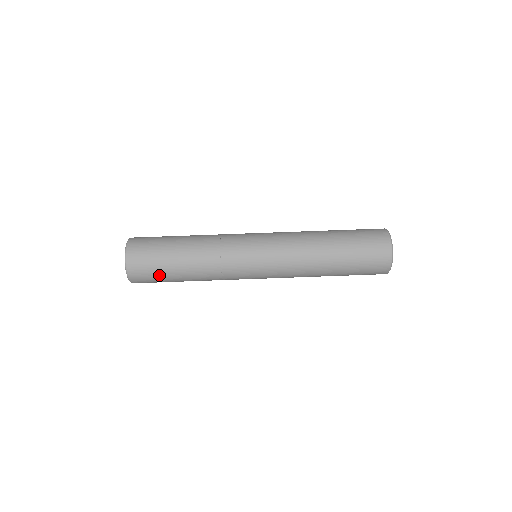
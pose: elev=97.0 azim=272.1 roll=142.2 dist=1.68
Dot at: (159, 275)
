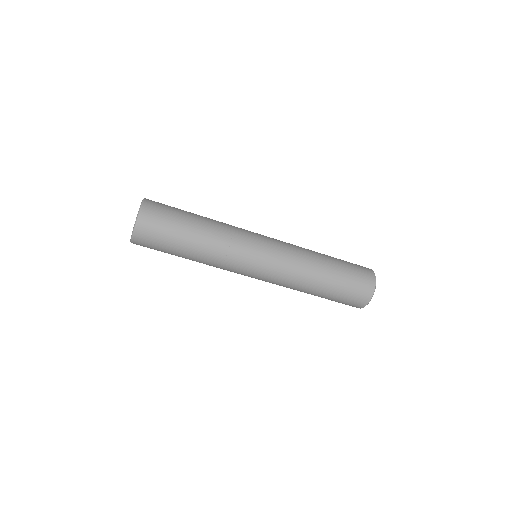
Dot at: occluded
